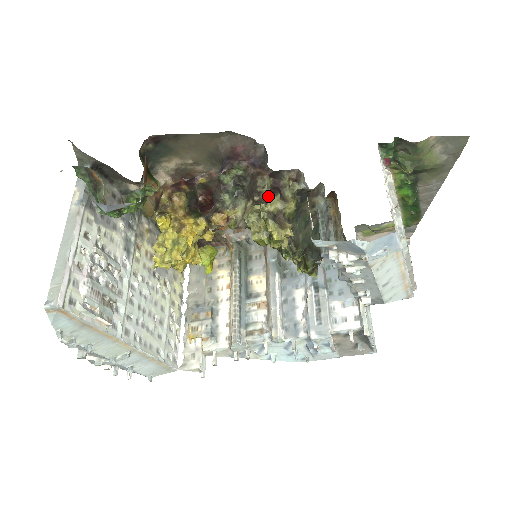
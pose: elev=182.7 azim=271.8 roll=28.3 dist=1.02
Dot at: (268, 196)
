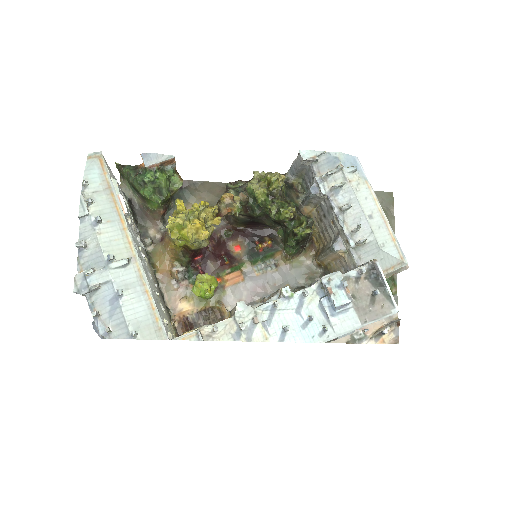
Dot at: occluded
